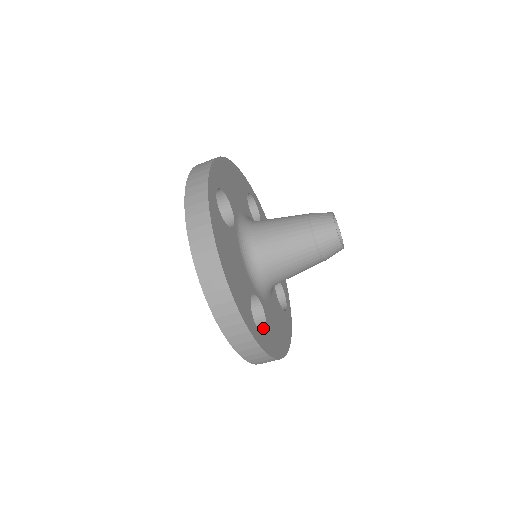
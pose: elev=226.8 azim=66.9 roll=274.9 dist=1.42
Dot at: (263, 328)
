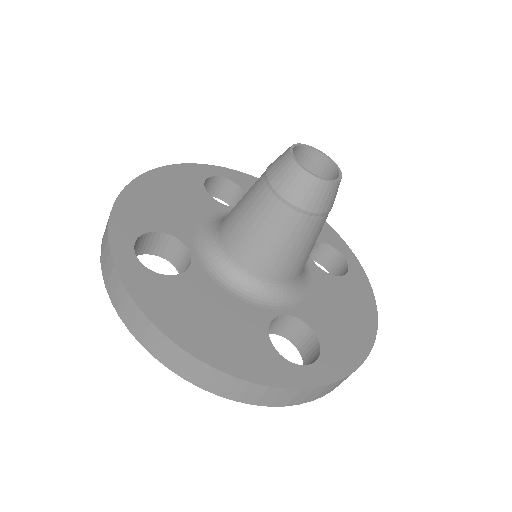
Dot at: (316, 345)
